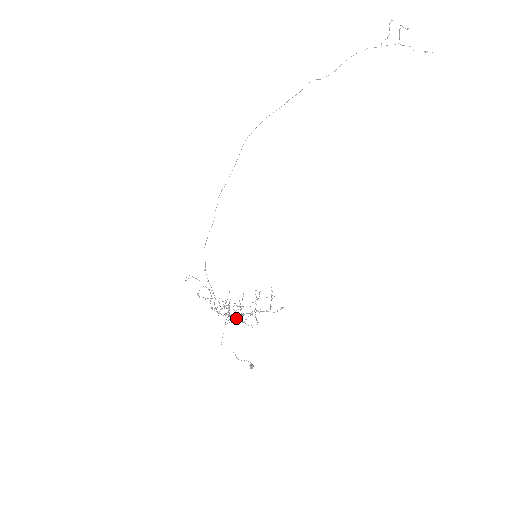
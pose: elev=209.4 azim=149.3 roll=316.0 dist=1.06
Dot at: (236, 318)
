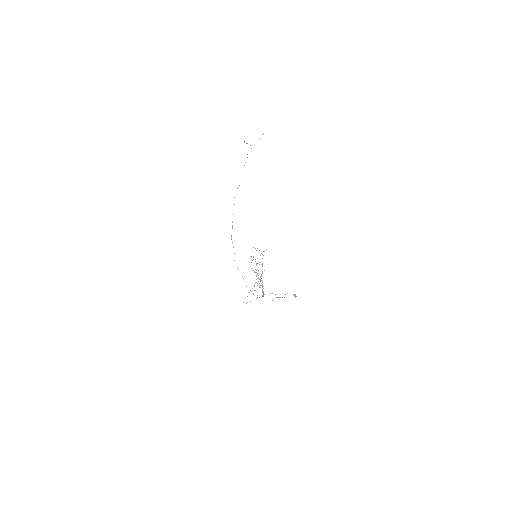
Dot at: occluded
